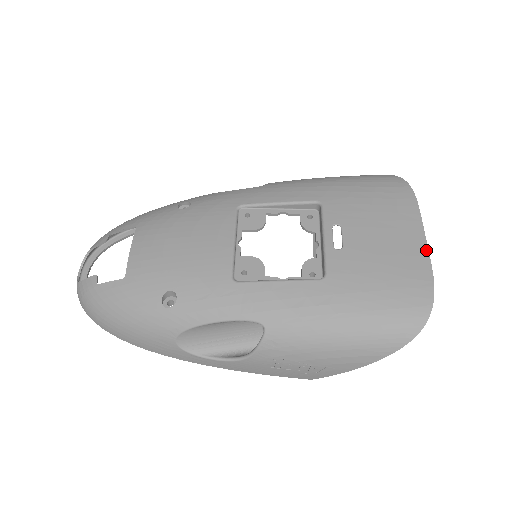
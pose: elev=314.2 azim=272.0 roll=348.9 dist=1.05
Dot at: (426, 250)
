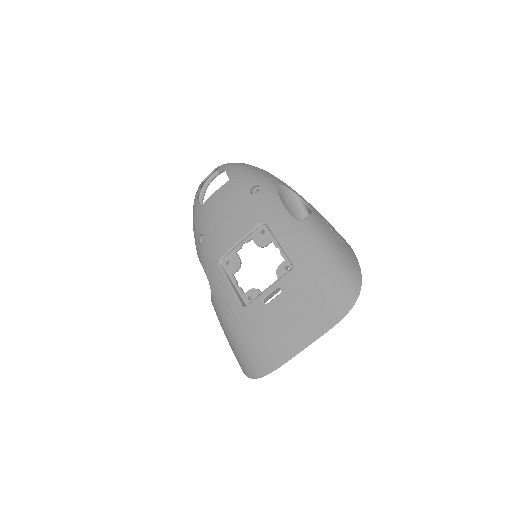
Dot at: (294, 355)
